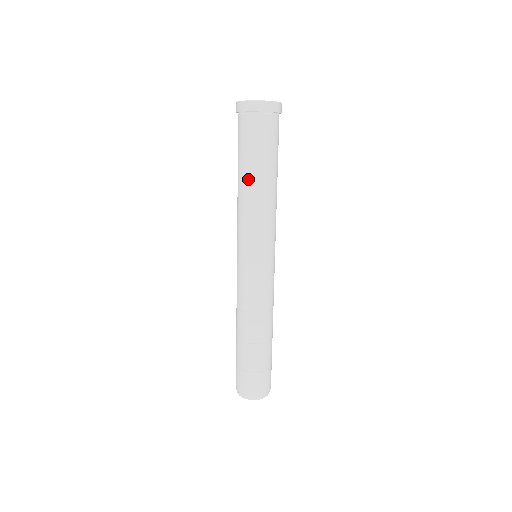
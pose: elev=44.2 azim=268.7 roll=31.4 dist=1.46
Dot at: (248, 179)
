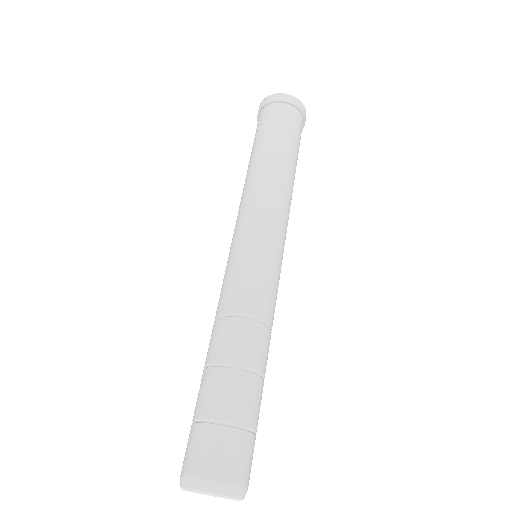
Dot at: (267, 156)
